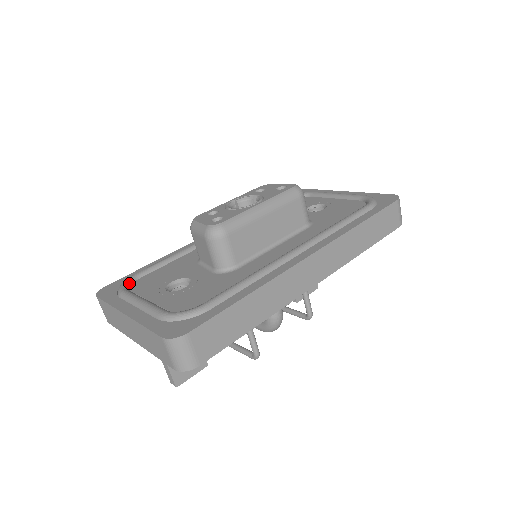
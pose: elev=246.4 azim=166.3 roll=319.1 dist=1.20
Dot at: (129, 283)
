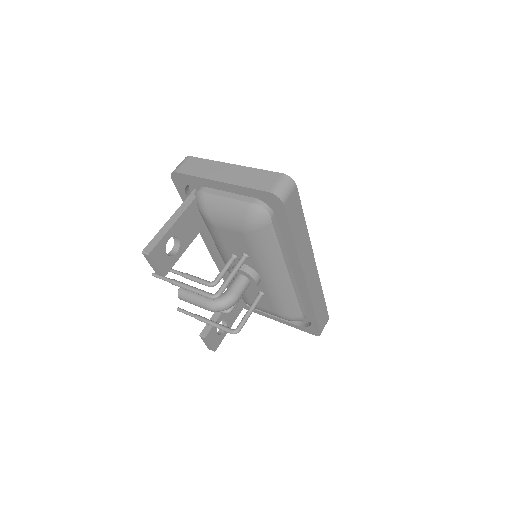
Dot at: occluded
